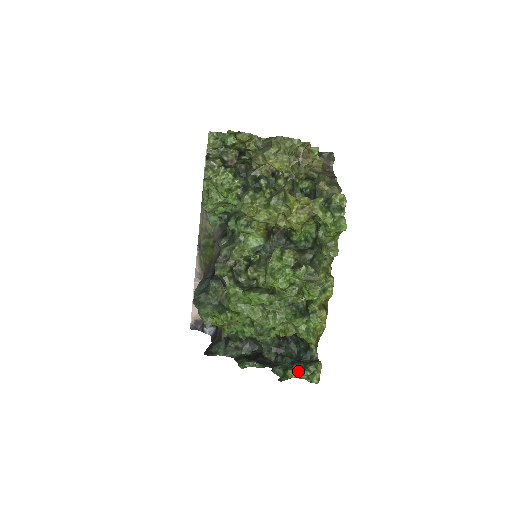
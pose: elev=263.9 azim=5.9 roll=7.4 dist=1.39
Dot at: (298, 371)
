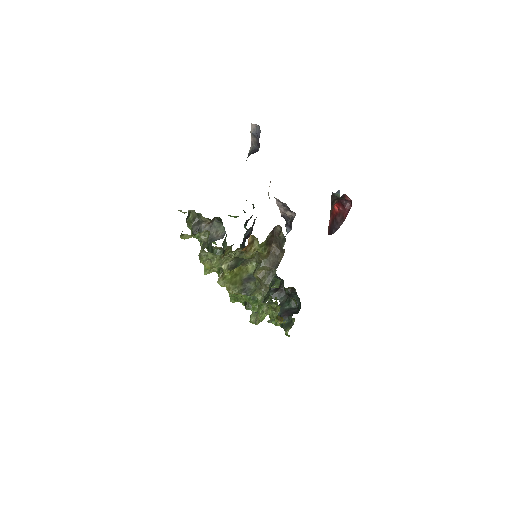
Dot at: occluded
